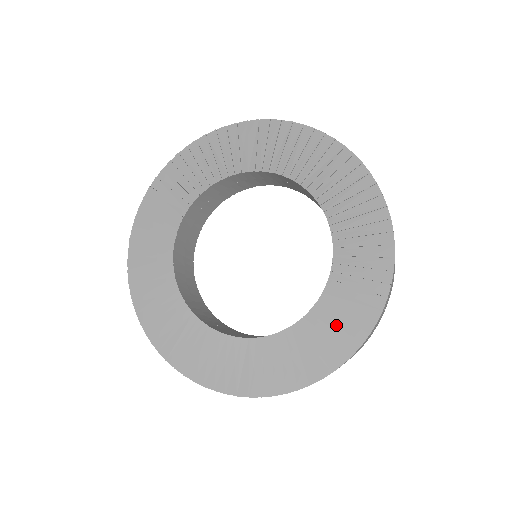
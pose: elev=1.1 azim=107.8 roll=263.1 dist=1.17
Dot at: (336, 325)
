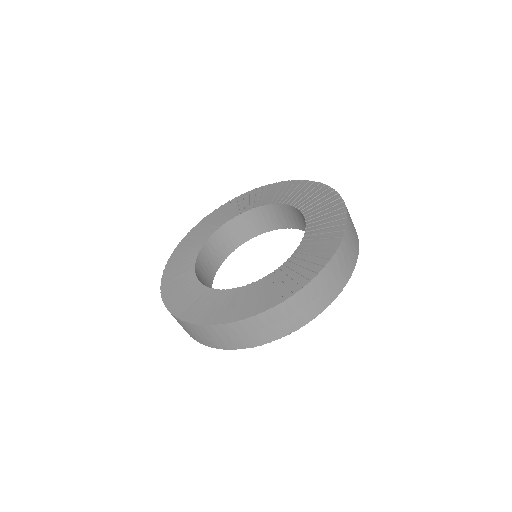
Dot at: (261, 295)
